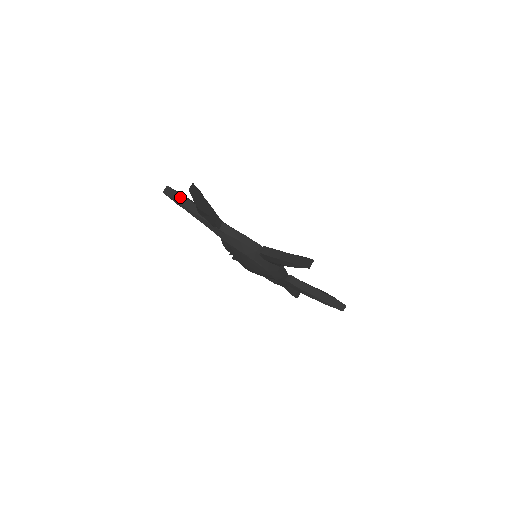
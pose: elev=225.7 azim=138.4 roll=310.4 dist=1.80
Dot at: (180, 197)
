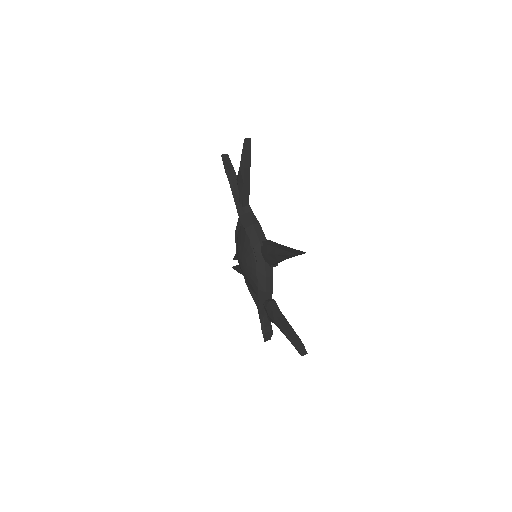
Dot at: (231, 167)
